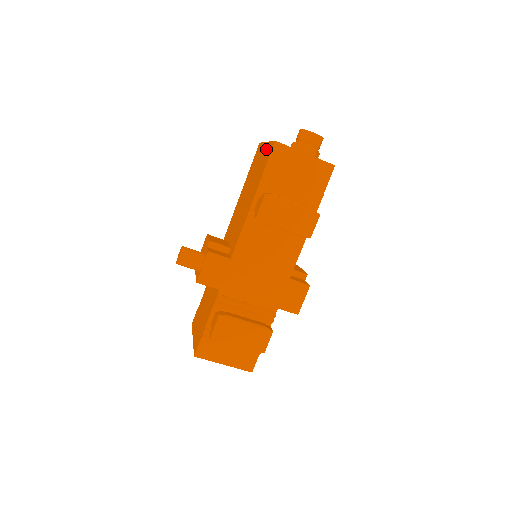
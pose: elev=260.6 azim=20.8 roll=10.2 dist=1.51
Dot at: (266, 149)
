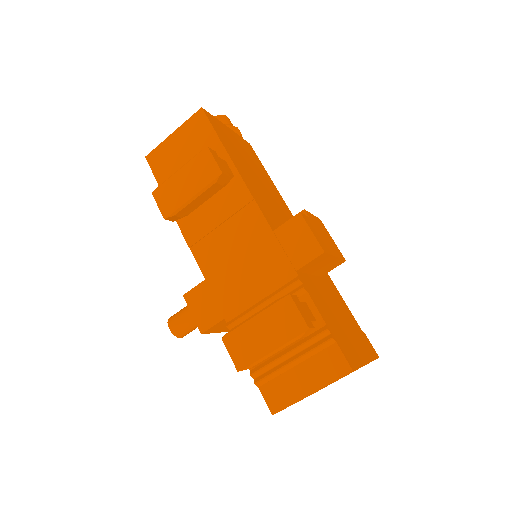
Dot at: occluded
